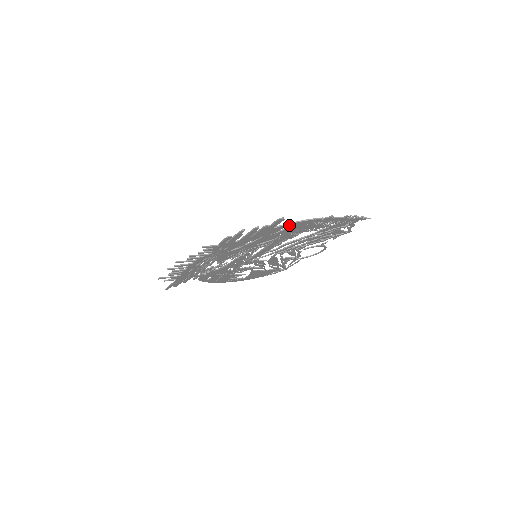
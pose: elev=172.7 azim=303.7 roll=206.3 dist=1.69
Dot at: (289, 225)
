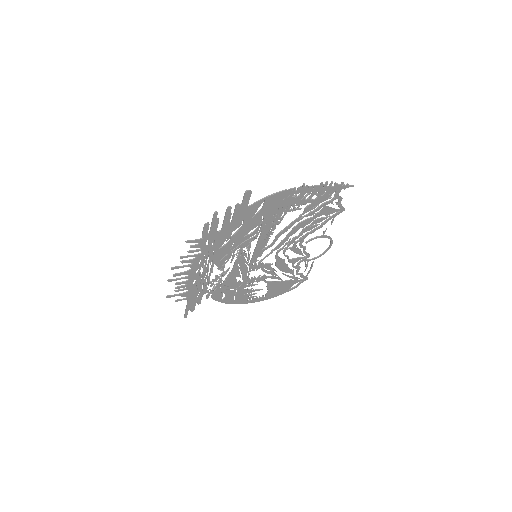
Dot at: (263, 201)
